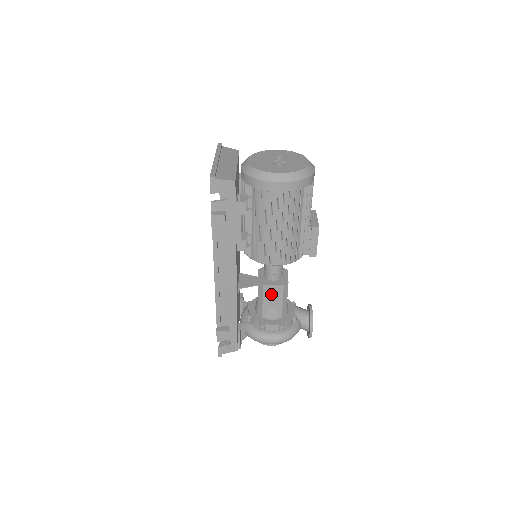
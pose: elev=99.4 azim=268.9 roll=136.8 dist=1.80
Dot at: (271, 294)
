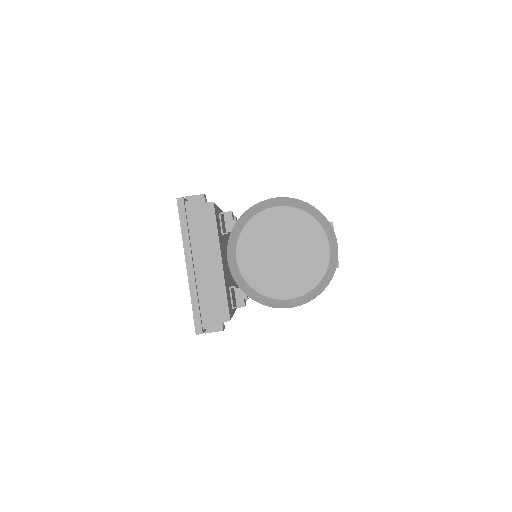
Dot at: occluded
